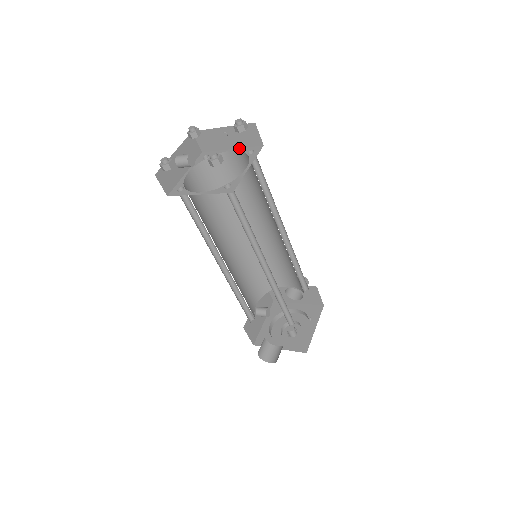
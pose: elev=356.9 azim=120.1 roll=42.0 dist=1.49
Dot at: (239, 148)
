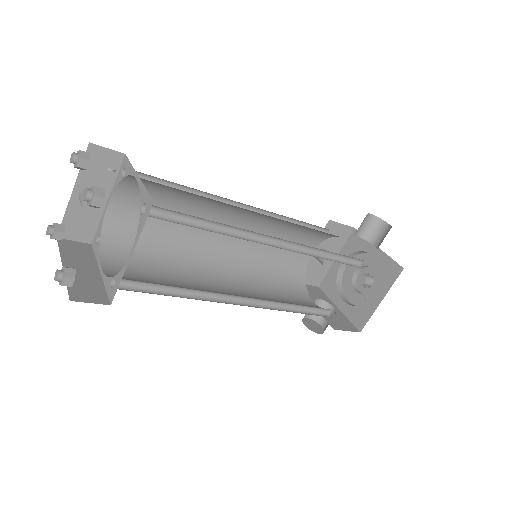
Dot at: (141, 182)
